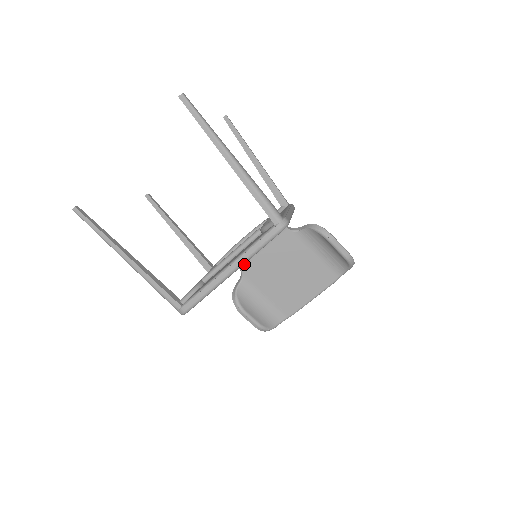
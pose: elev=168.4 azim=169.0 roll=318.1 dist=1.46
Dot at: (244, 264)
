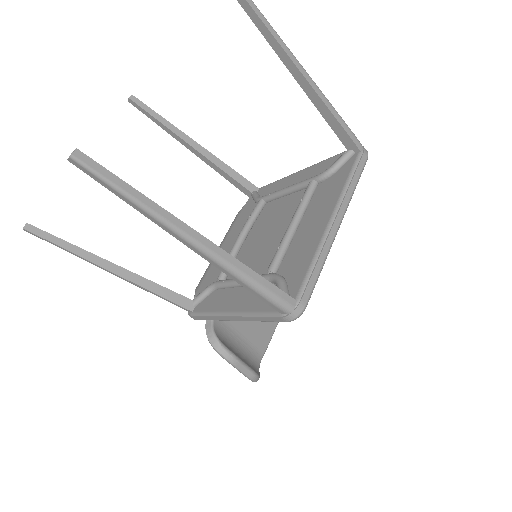
Dot at: occluded
